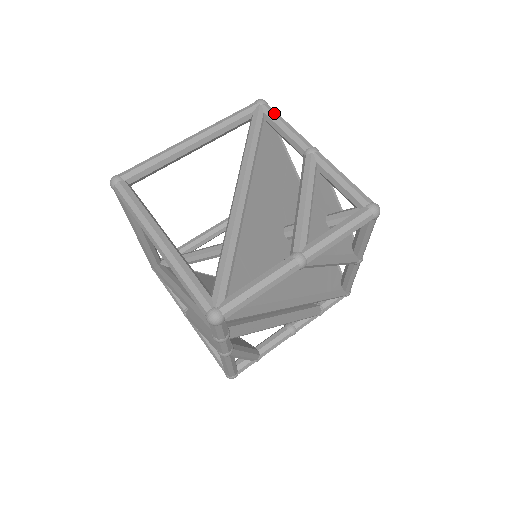
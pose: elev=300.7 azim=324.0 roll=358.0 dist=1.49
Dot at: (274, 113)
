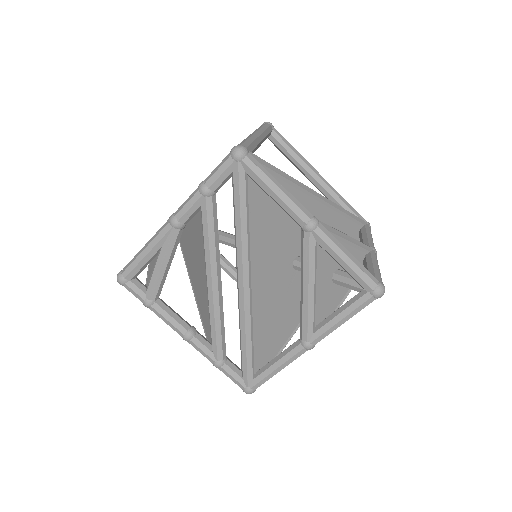
Dot at: (370, 230)
